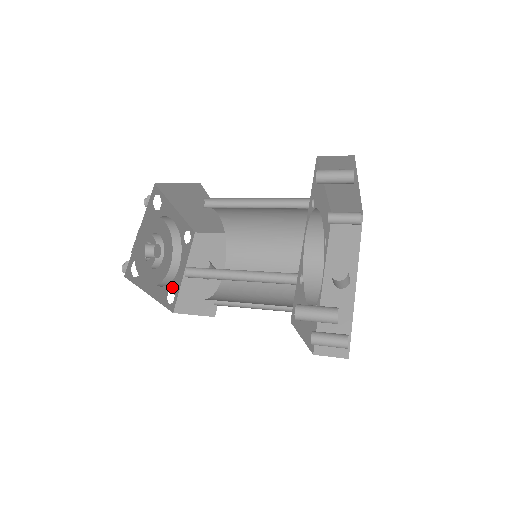
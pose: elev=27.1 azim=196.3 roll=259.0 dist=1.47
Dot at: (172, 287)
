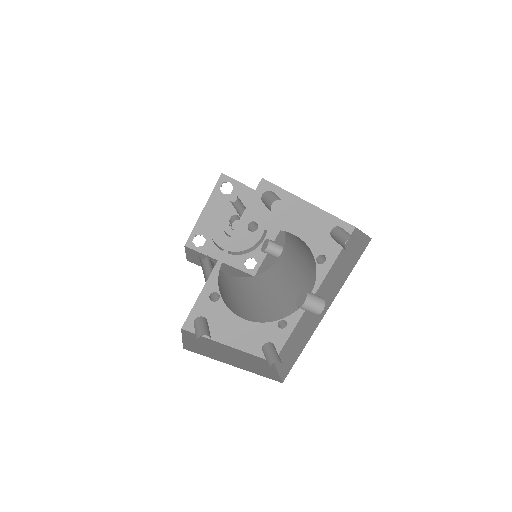
Dot at: (253, 256)
